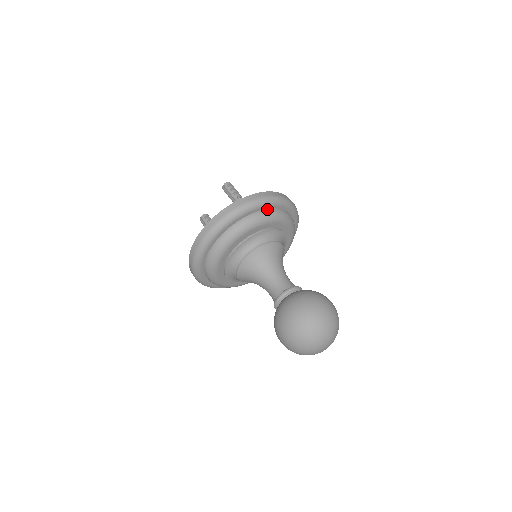
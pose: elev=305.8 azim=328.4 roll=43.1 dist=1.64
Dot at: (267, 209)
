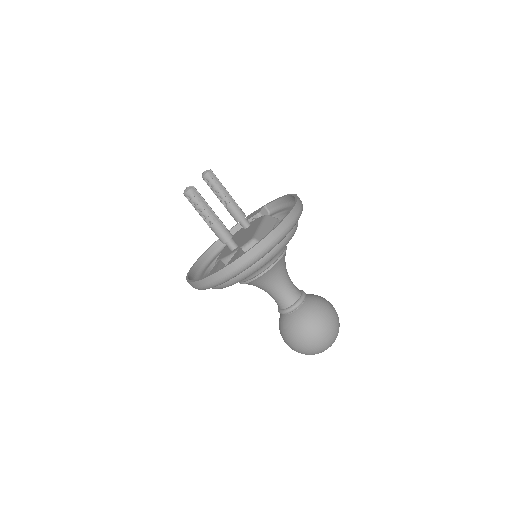
Dot at: occluded
